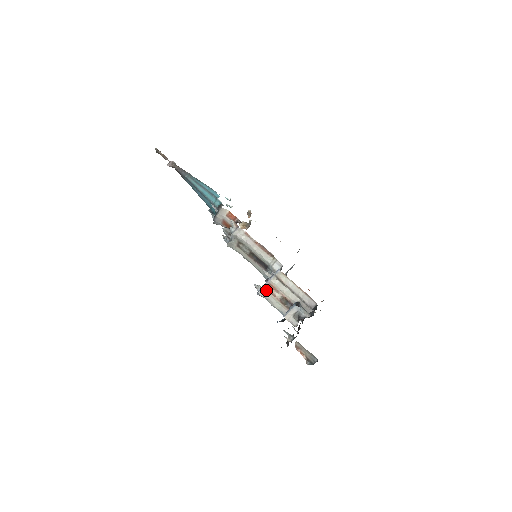
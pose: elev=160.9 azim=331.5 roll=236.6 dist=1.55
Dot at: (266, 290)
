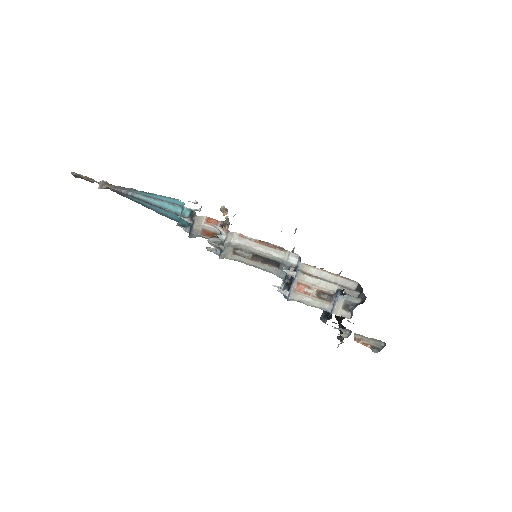
Dot at: (296, 292)
